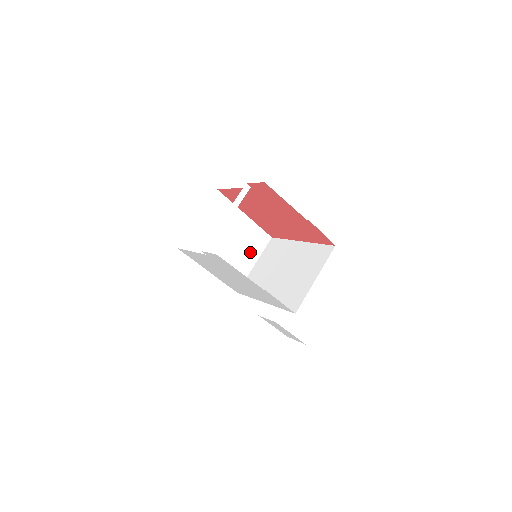
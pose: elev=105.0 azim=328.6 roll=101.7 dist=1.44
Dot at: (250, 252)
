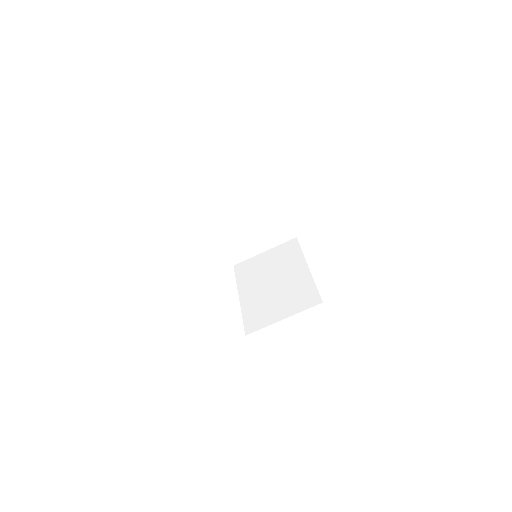
Dot at: (266, 239)
